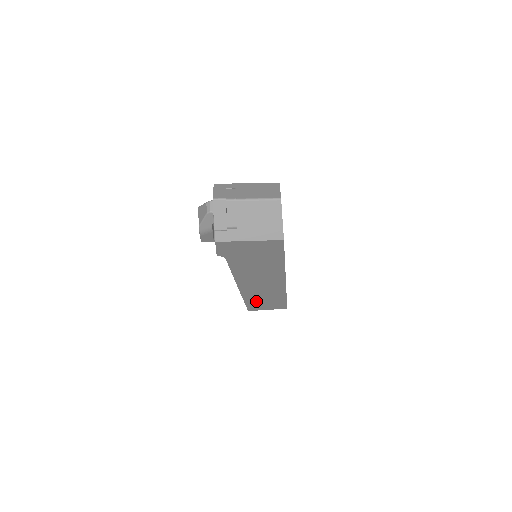
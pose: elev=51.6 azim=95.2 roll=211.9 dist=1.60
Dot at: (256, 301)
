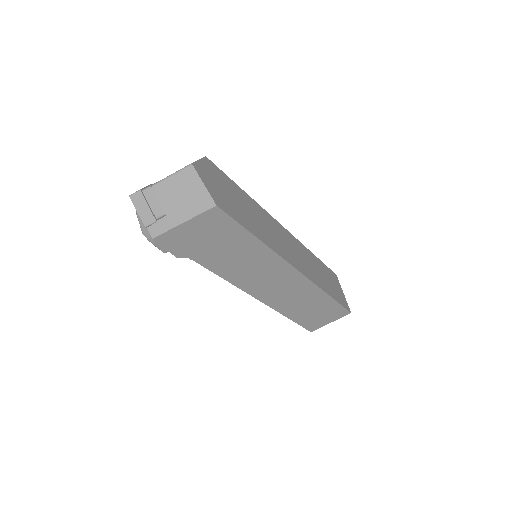
Dot at: (301, 313)
